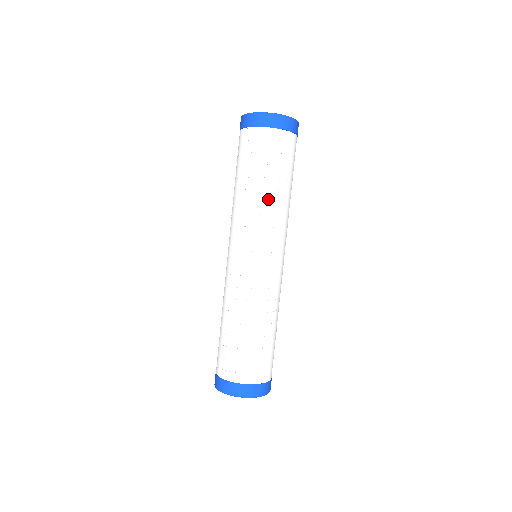
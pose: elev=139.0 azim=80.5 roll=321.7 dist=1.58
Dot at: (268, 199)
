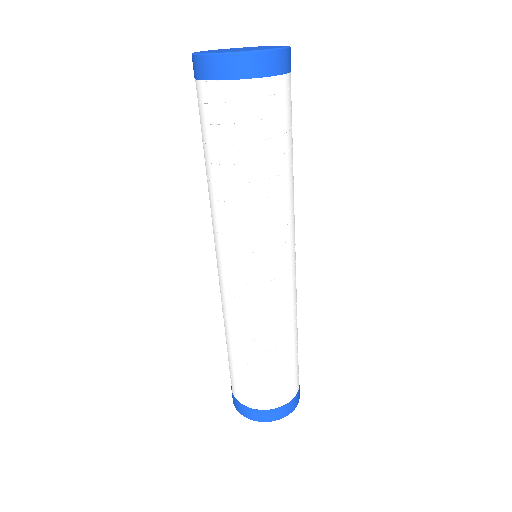
Dot at: (252, 195)
